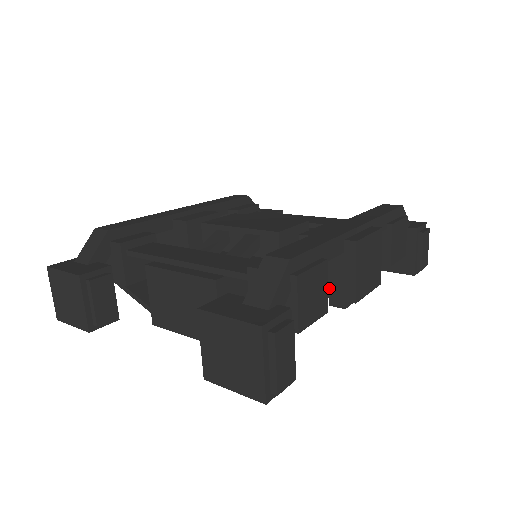
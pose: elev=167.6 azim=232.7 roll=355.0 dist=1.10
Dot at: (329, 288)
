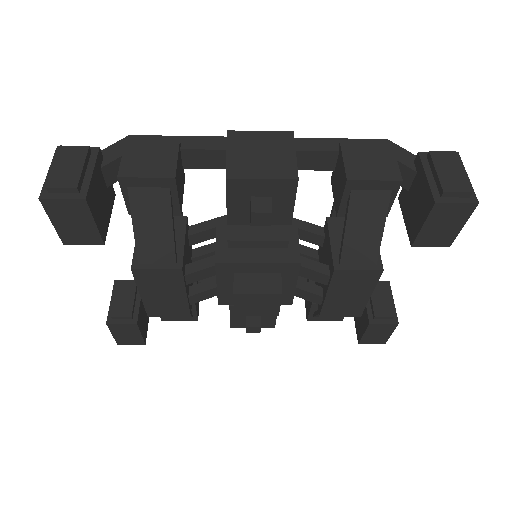
Dot at: occluded
